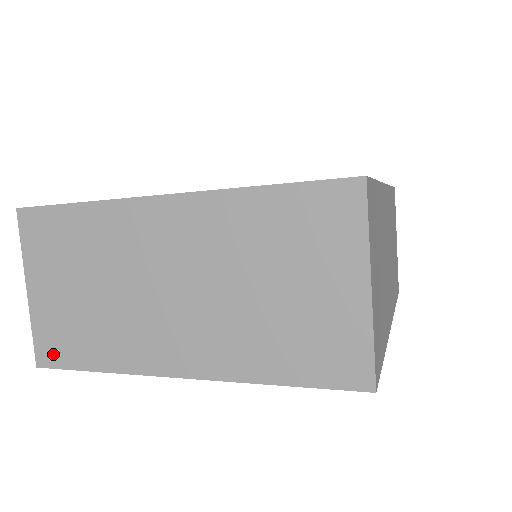
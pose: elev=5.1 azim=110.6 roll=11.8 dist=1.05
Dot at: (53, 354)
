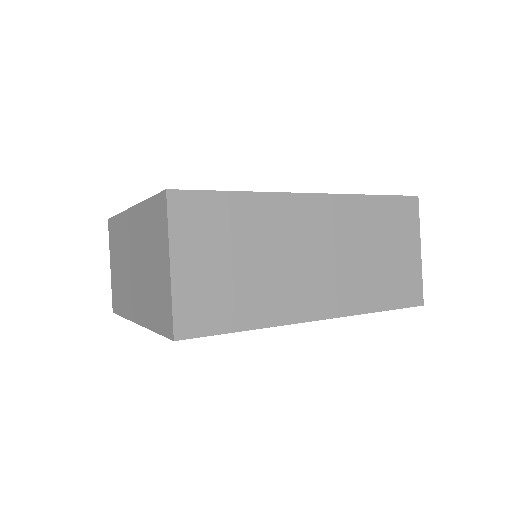
Dot at: (115, 305)
